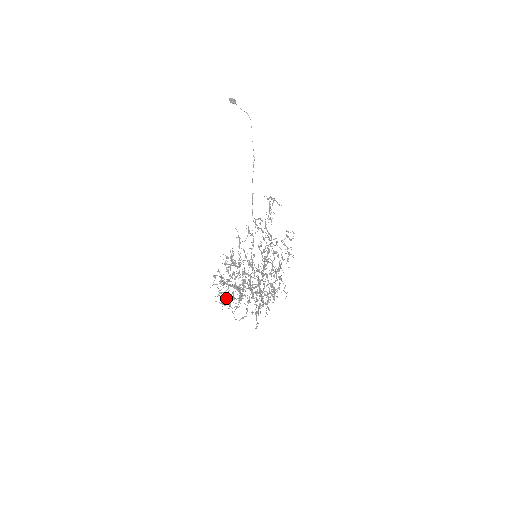
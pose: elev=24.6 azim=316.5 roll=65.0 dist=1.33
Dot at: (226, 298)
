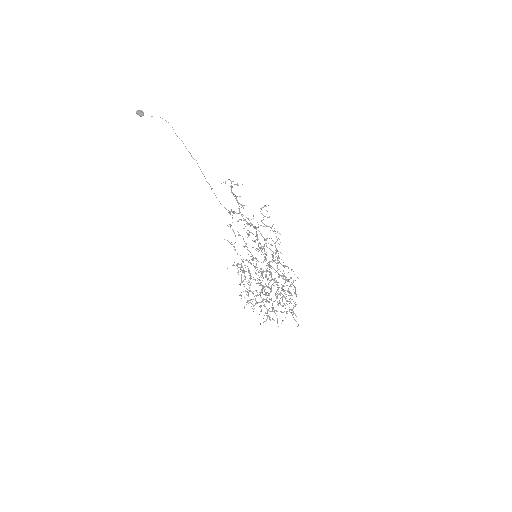
Dot at: (261, 311)
